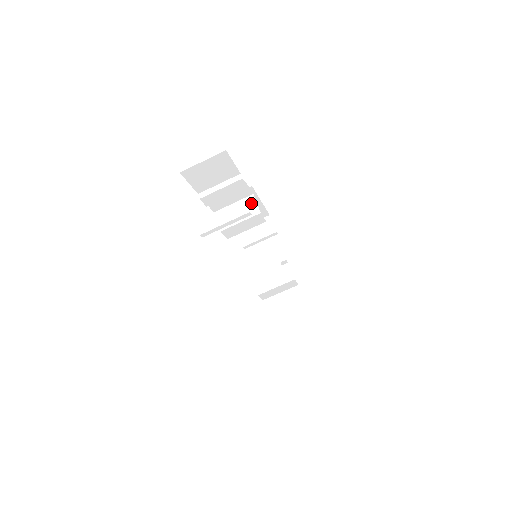
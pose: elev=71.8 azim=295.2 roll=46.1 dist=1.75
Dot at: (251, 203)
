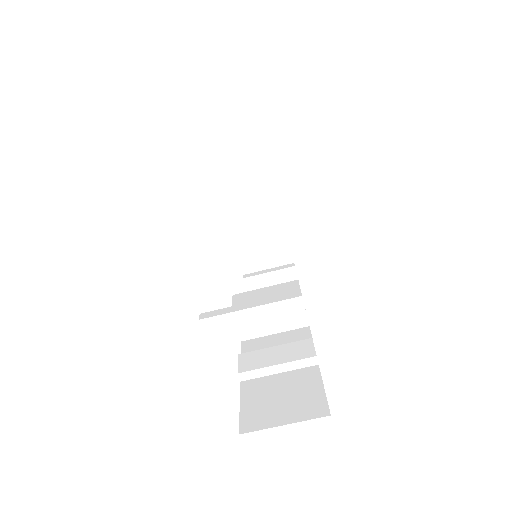
Dot at: (267, 192)
